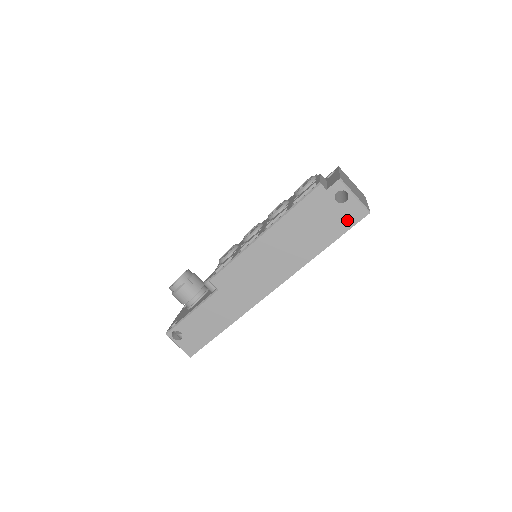
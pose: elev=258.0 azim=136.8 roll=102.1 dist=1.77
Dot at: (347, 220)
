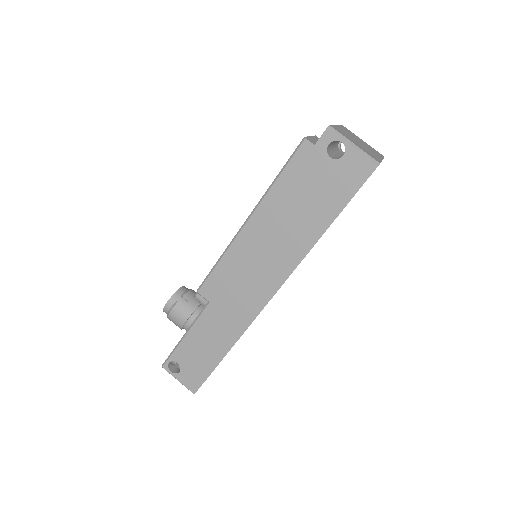
Dot at: (350, 181)
